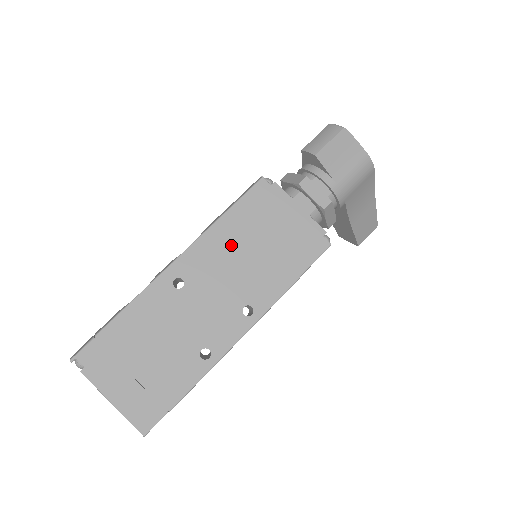
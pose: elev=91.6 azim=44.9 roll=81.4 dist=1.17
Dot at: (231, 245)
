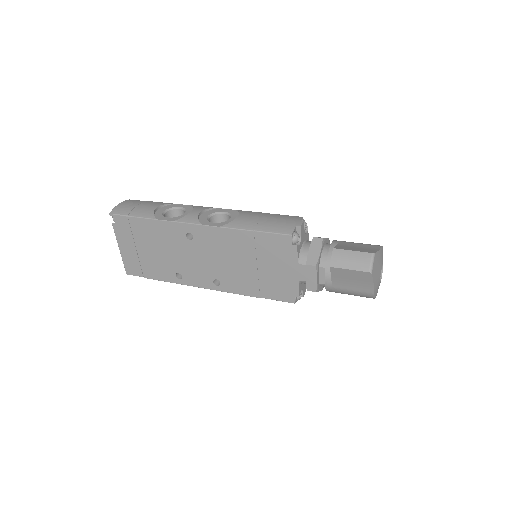
Dot at: (236, 248)
